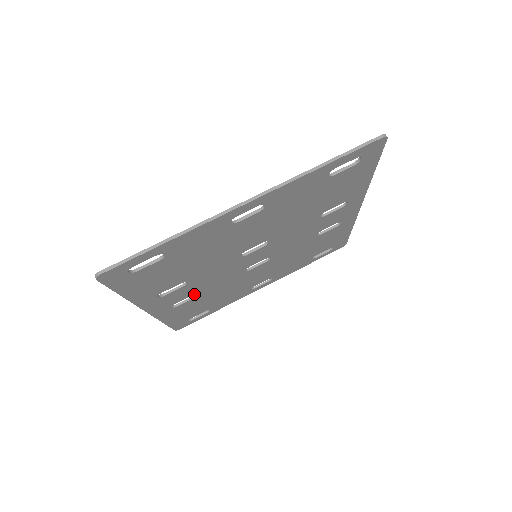
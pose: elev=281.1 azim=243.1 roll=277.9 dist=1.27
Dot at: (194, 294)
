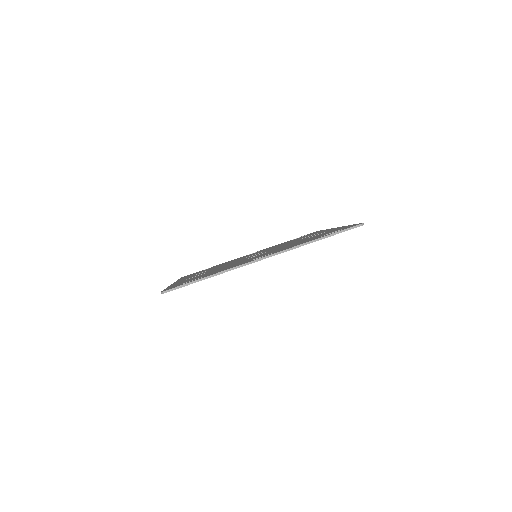
Dot at: occluded
